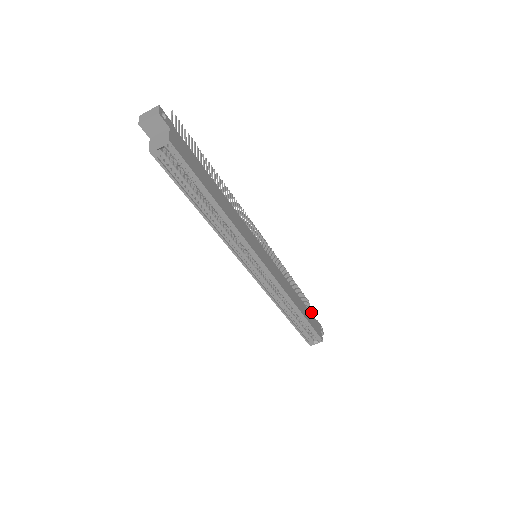
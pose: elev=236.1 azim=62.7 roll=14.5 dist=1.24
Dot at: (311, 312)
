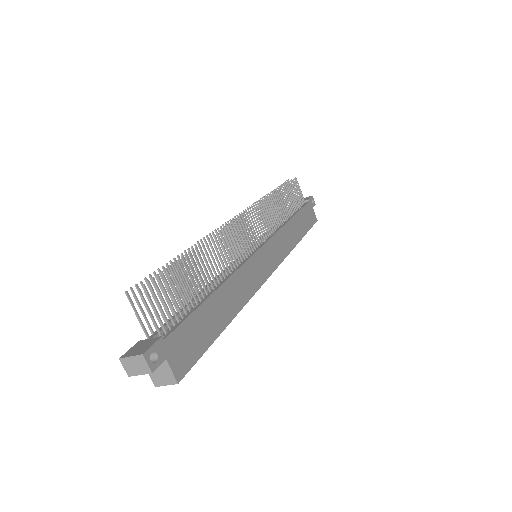
Dot at: (301, 193)
